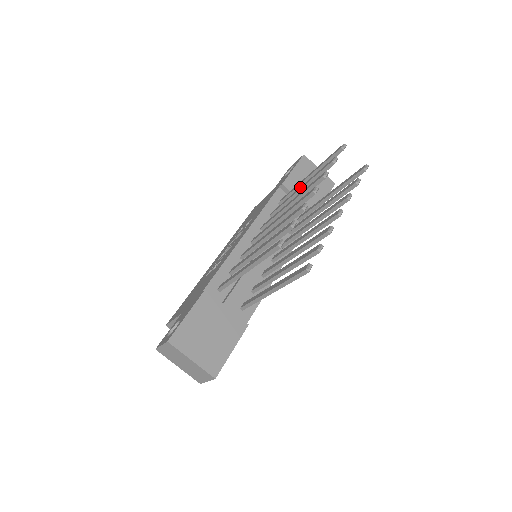
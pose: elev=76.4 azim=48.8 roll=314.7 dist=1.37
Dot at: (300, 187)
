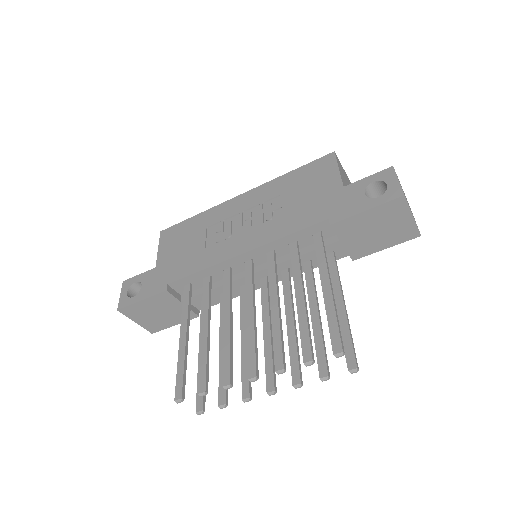
Dot at: (301, 296)
